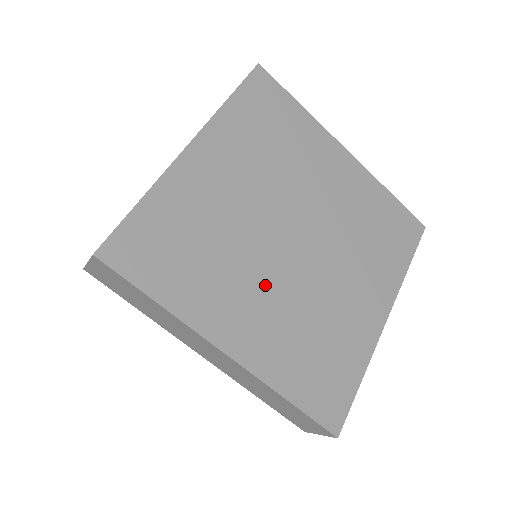
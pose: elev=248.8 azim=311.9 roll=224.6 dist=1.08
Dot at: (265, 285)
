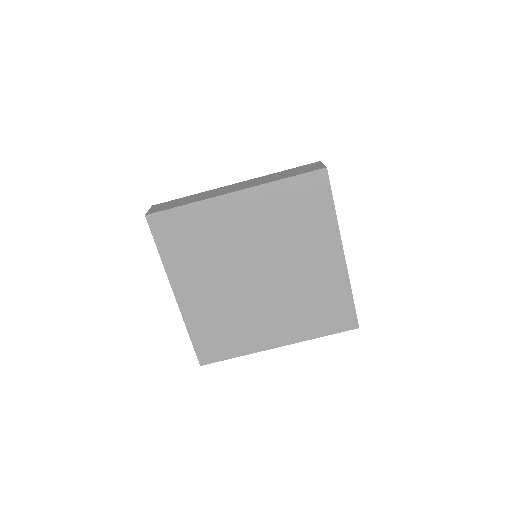
Dot at: (267, 309)
